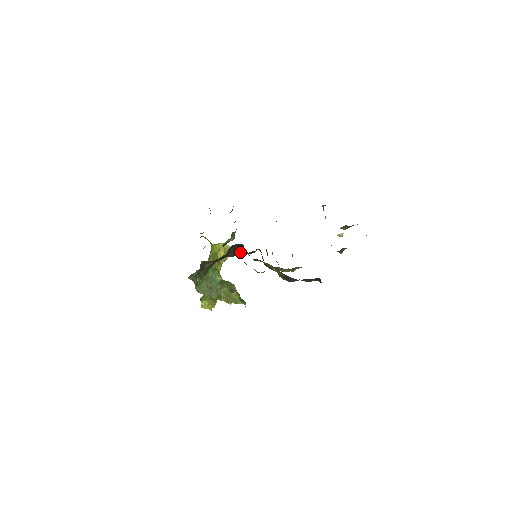
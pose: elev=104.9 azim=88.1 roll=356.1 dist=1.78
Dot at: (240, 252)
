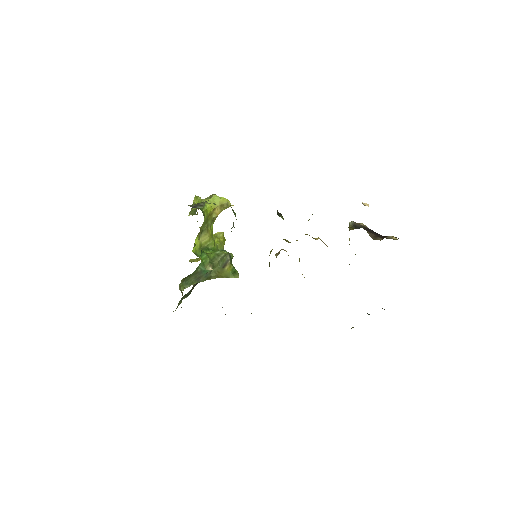
Dot at: occluded
